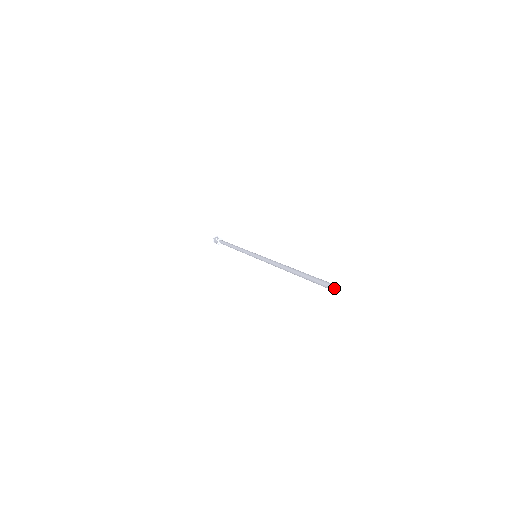
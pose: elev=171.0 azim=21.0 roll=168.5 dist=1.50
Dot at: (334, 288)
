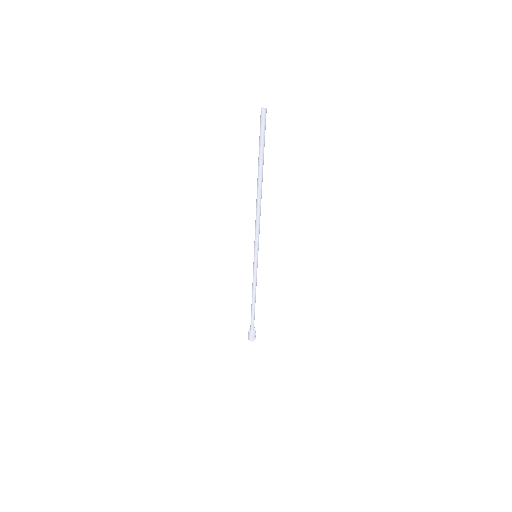
Dot at: (264, 117)
